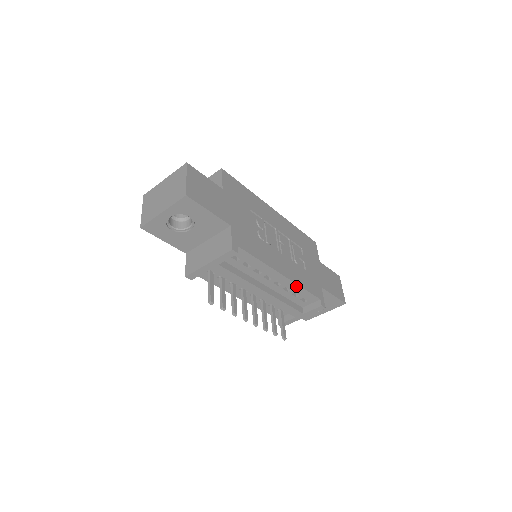
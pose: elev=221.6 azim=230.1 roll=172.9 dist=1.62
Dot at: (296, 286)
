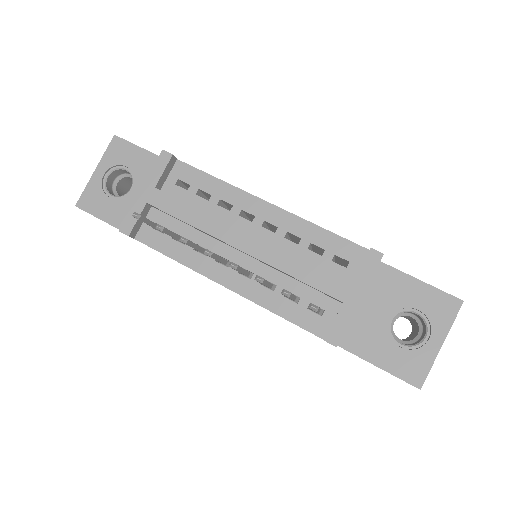
Dot at: (304, 224)
